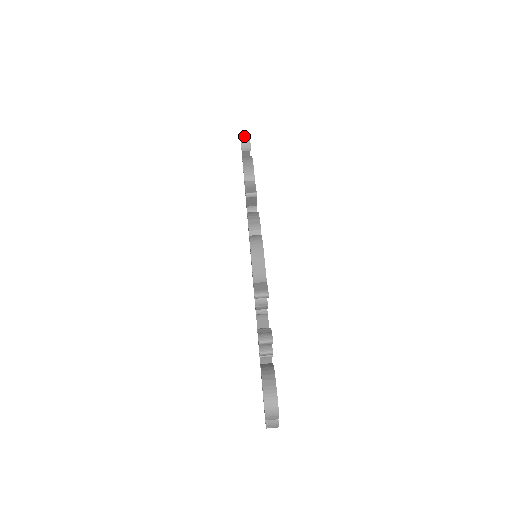
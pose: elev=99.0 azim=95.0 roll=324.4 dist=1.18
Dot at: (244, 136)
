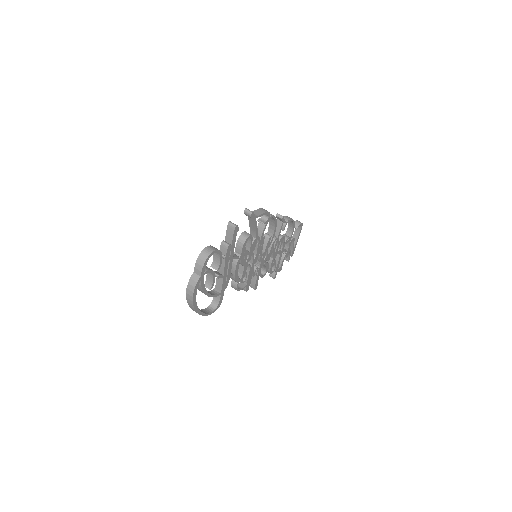
Dot at: (299, 221)
